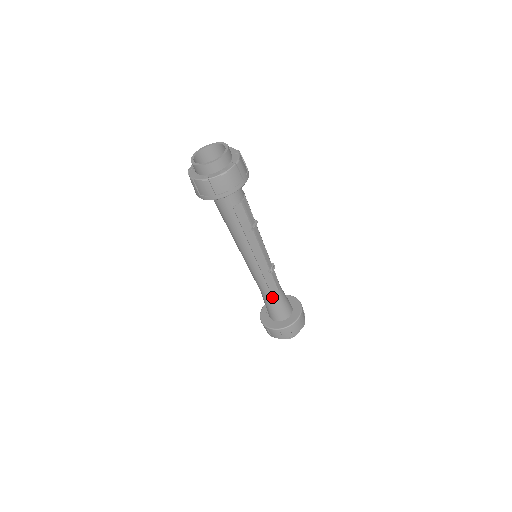
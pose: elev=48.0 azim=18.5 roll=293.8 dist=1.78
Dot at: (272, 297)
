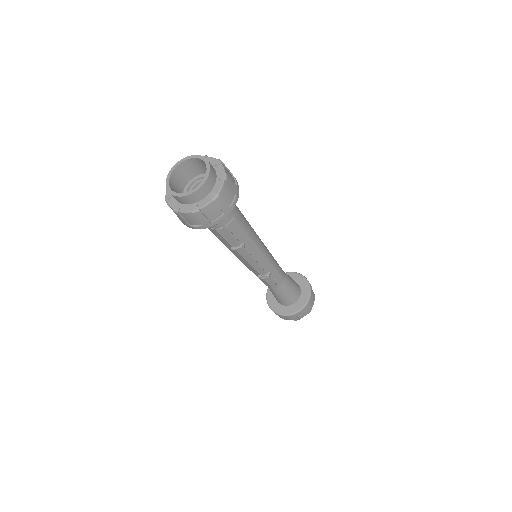
Dot at: occluded
